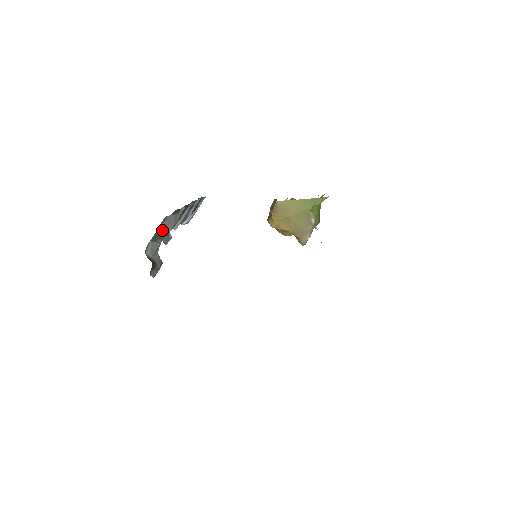
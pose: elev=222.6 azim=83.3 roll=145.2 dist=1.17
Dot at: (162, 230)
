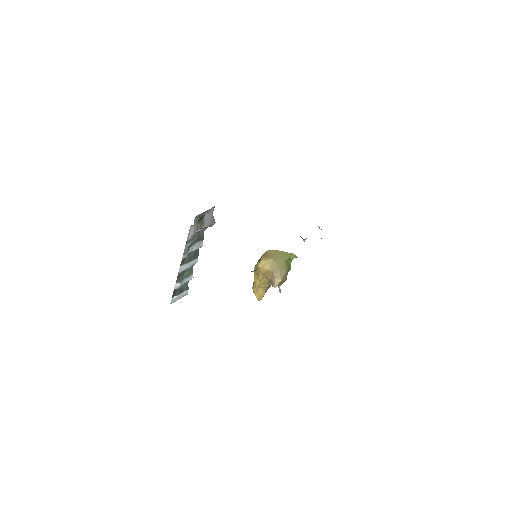
Dot at: (205, 220)
